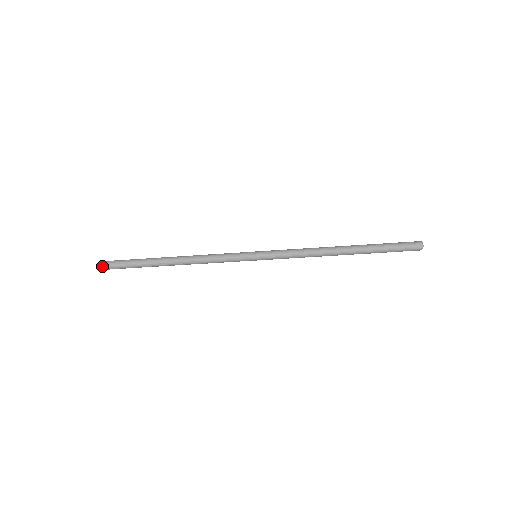
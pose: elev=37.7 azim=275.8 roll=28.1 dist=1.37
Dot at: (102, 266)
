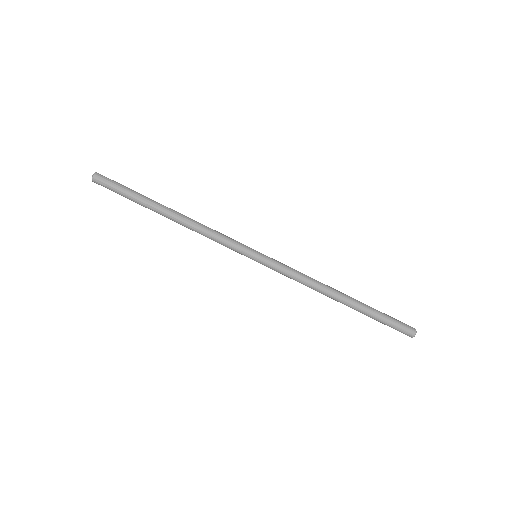
Dot at: (94, 177)
